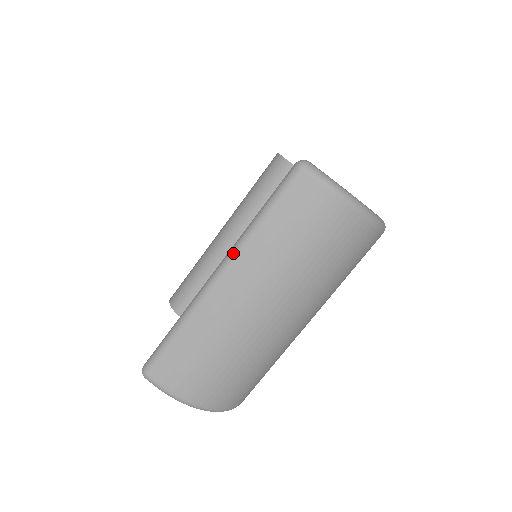
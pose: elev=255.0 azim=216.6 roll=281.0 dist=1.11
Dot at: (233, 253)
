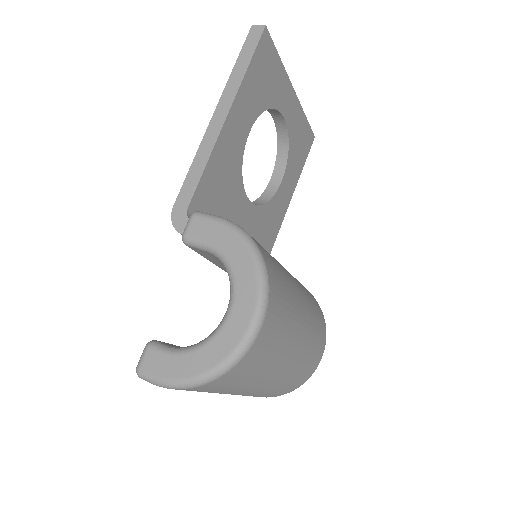
Dot at: occluded
